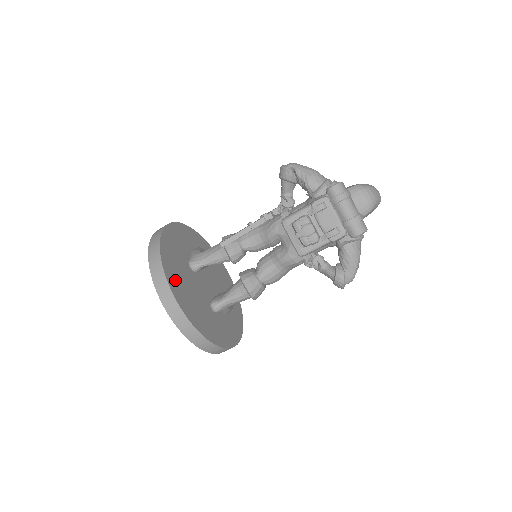
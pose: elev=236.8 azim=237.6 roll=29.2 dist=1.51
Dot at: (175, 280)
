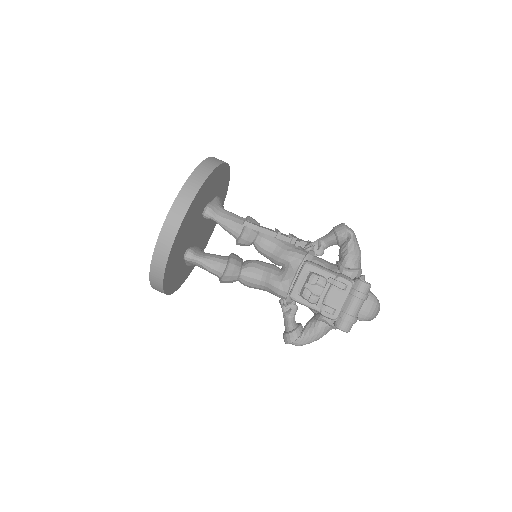
Dot at: (191, 213)
